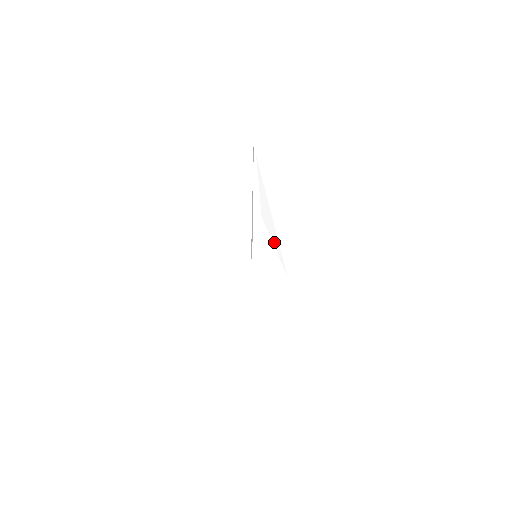
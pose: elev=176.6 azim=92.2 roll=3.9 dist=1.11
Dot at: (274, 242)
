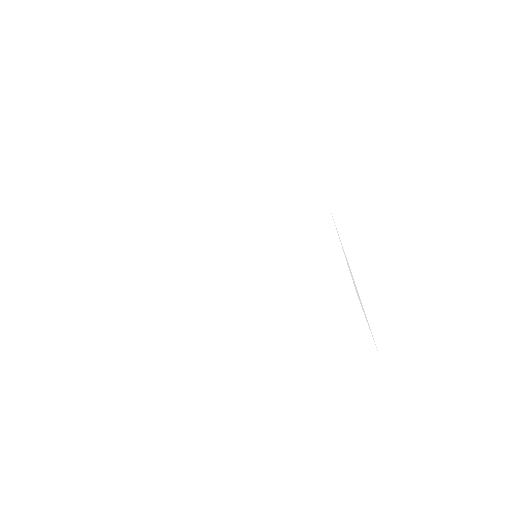
Dot at: (367, 322)
